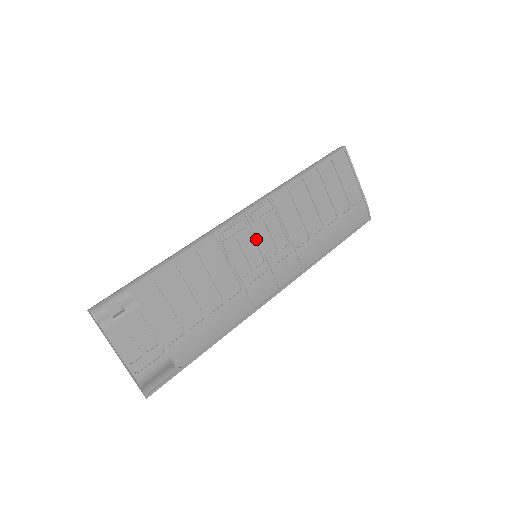
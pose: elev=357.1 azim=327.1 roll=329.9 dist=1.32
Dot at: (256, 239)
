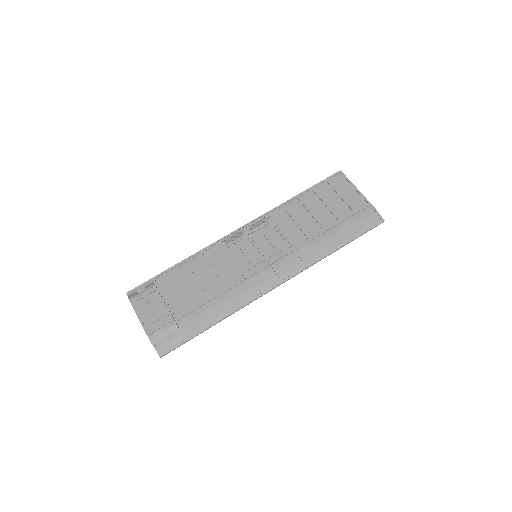
Dot at: (254, 243)
